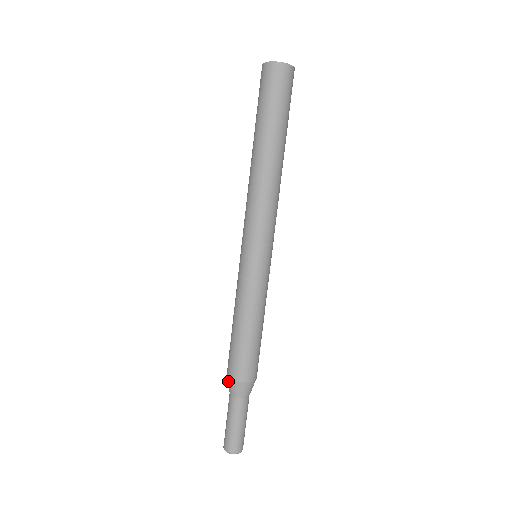
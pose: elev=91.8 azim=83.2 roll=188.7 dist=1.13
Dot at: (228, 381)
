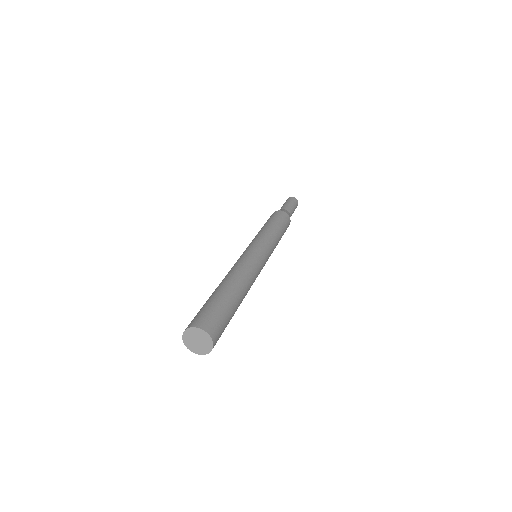
Dot at: occluded
